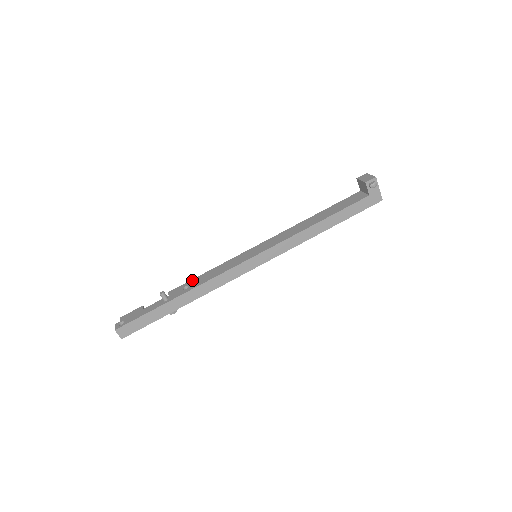
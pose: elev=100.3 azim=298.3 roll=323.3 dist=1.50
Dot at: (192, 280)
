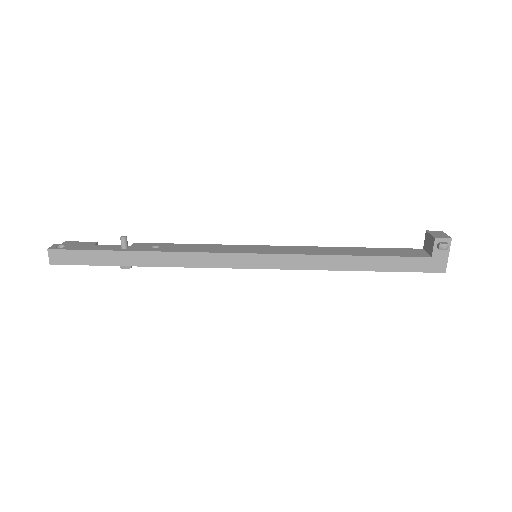
Dot at: (168, 243)
